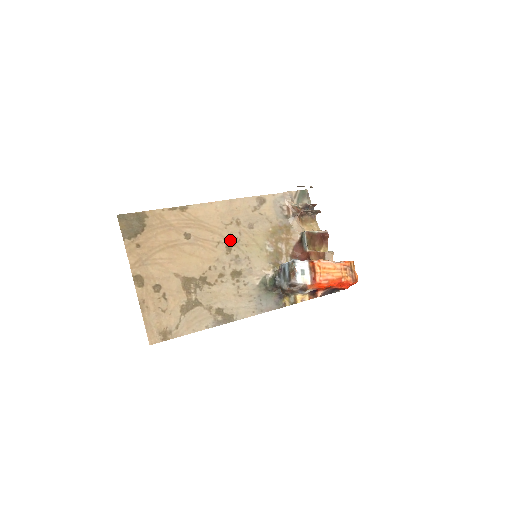
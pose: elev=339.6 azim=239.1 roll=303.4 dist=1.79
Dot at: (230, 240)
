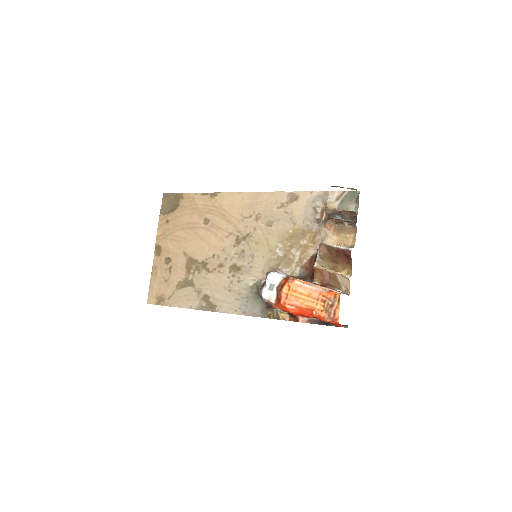
Dot at: (242, 233)
